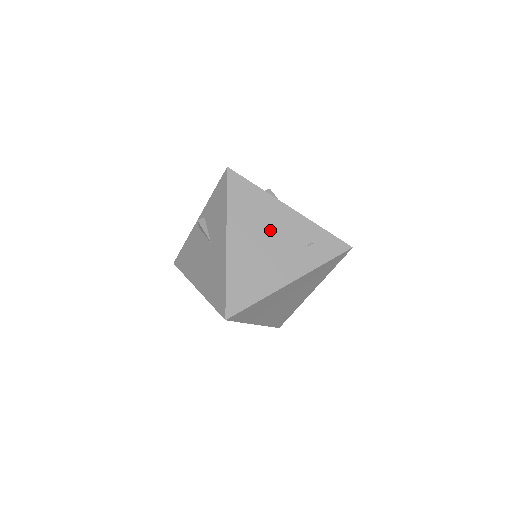
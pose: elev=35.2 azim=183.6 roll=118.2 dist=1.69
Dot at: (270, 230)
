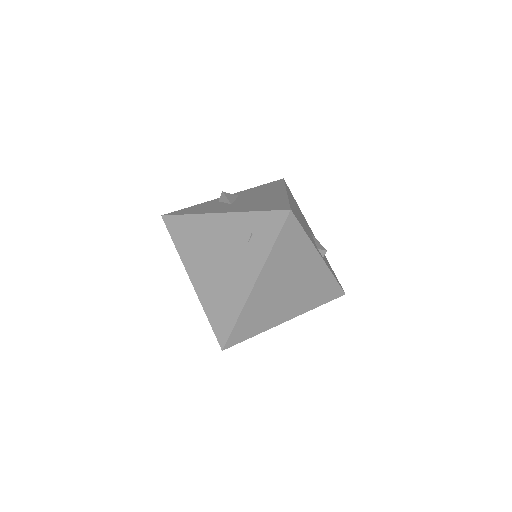
Dot at: (214, 247)
